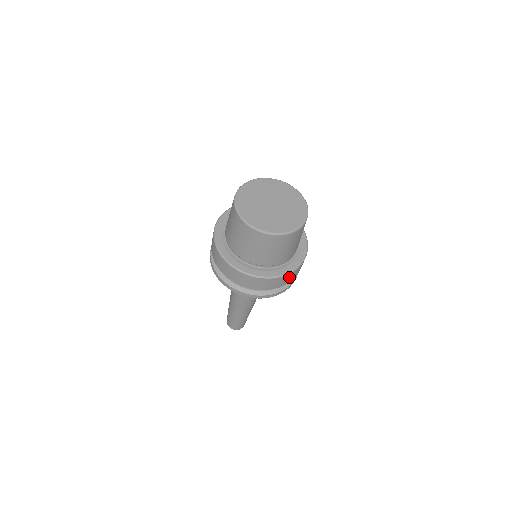
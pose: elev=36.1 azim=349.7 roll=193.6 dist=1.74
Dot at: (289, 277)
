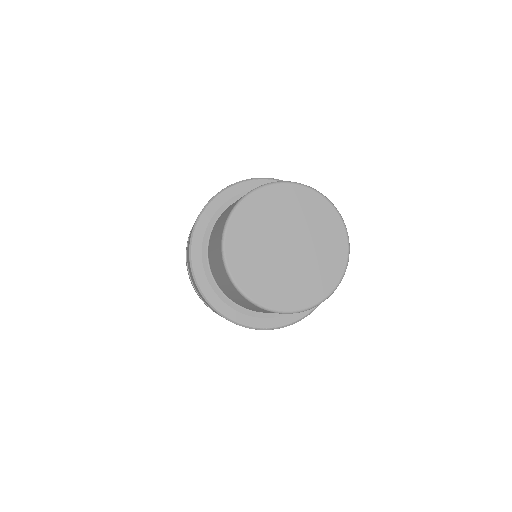
Dot at: occluded
